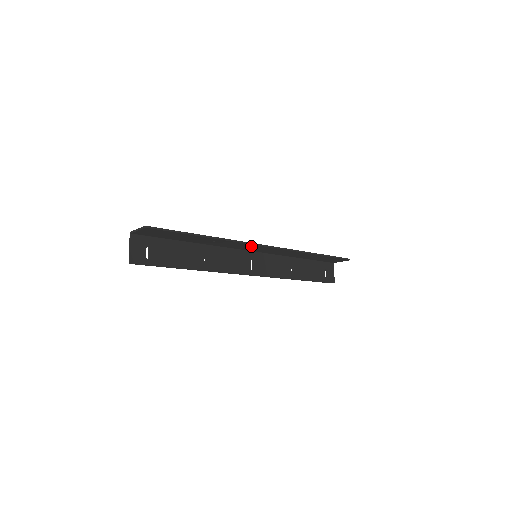
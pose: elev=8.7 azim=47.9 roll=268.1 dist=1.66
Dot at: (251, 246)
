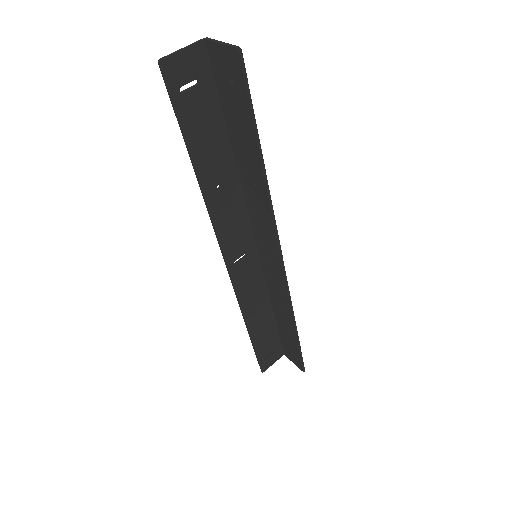
Dot at: (271, 240)
